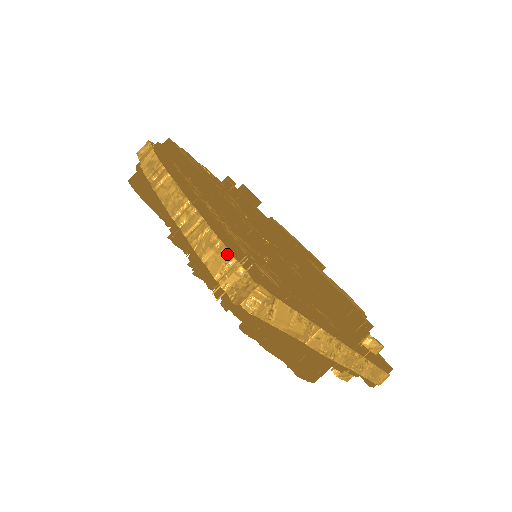
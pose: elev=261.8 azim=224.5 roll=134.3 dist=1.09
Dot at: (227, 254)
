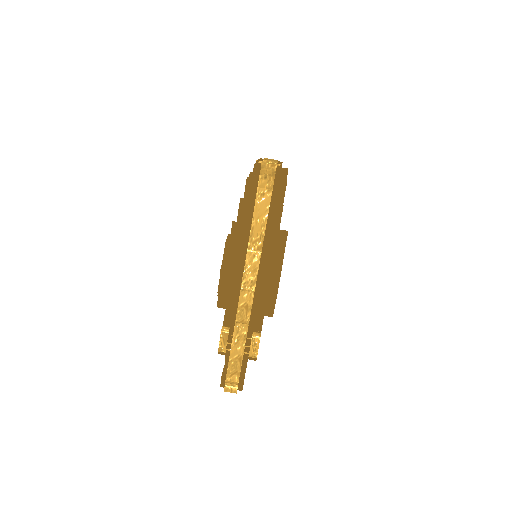
Dot at: occluded
